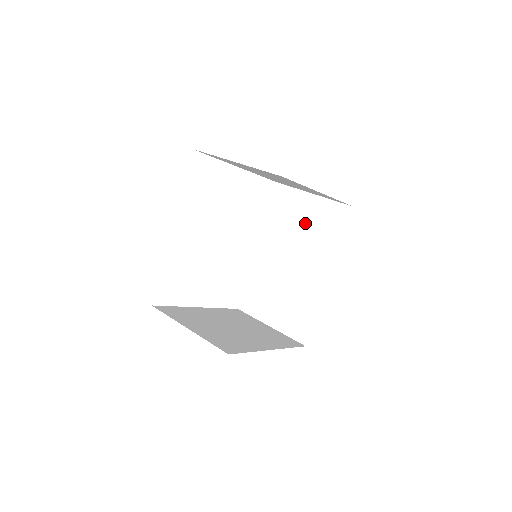
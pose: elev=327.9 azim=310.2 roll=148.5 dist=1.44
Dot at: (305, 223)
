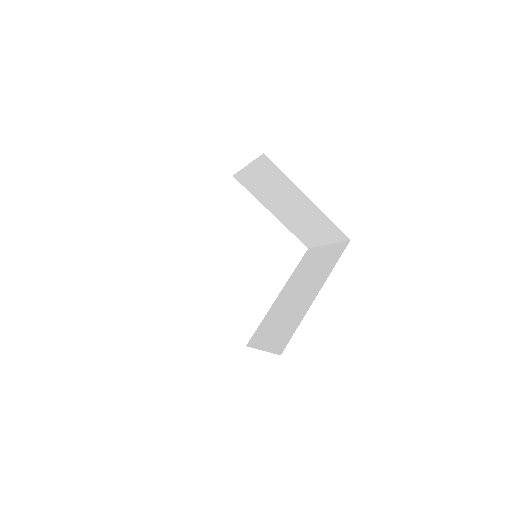
Dot at: (316, 265)
